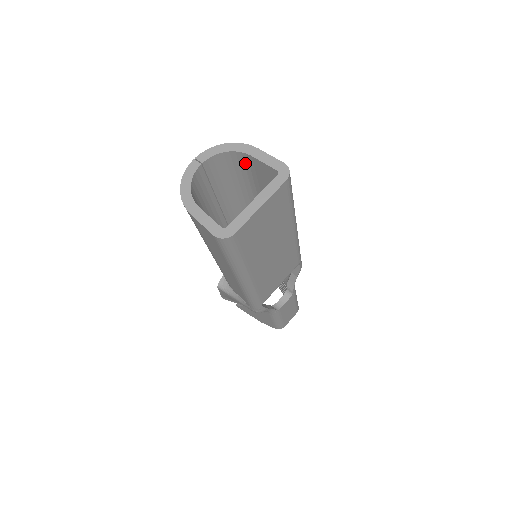
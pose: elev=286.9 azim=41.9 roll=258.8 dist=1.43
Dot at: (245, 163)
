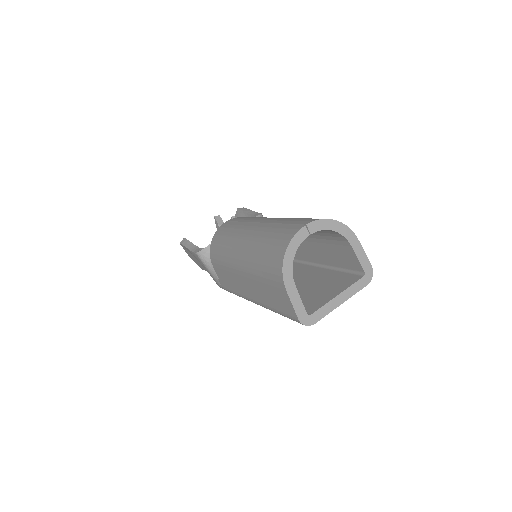
Dot at: (335, 237)
